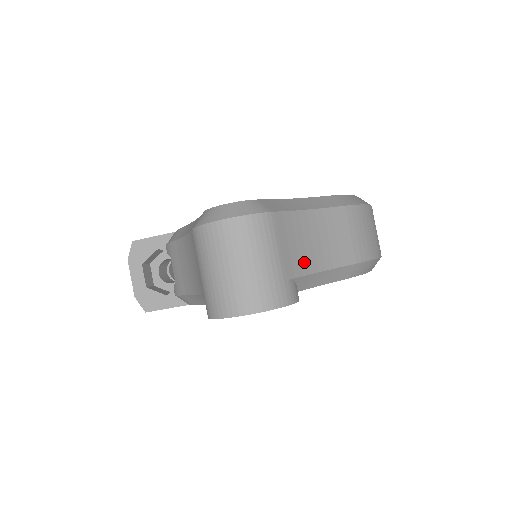
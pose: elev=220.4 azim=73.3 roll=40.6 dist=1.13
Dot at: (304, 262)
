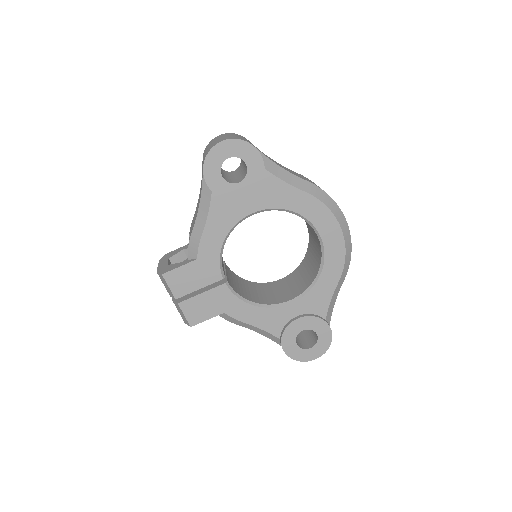
Dot at: occluded
